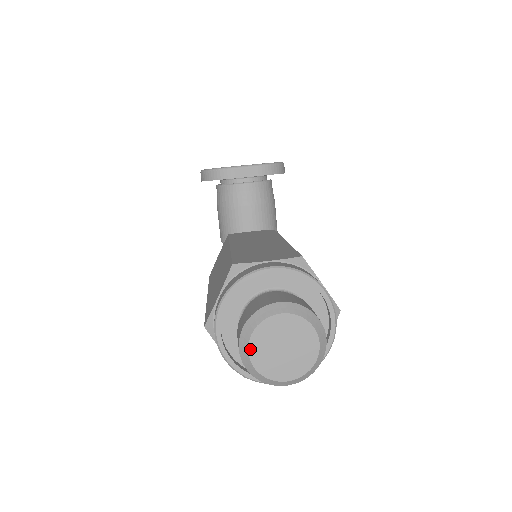
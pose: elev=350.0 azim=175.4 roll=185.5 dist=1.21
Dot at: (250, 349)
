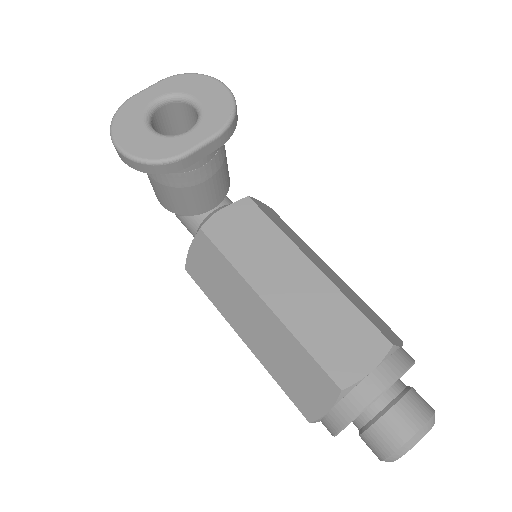
Dot at: occluded
